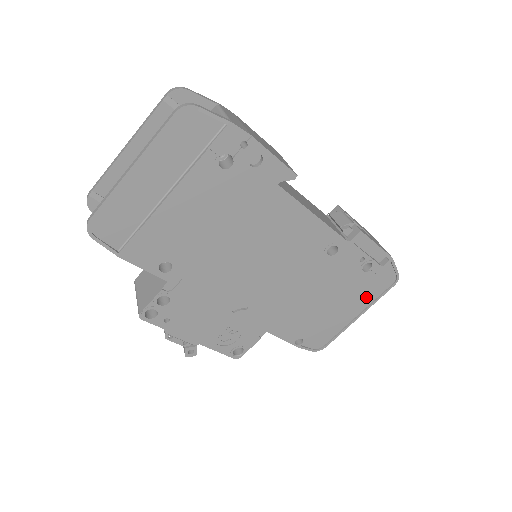
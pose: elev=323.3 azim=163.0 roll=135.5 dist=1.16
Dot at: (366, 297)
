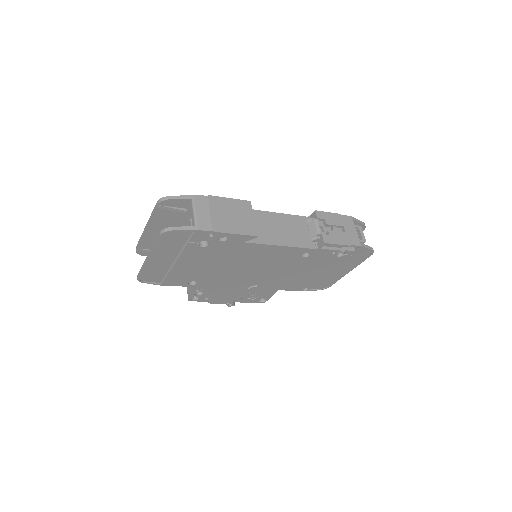
Dot at: (350, 263)
